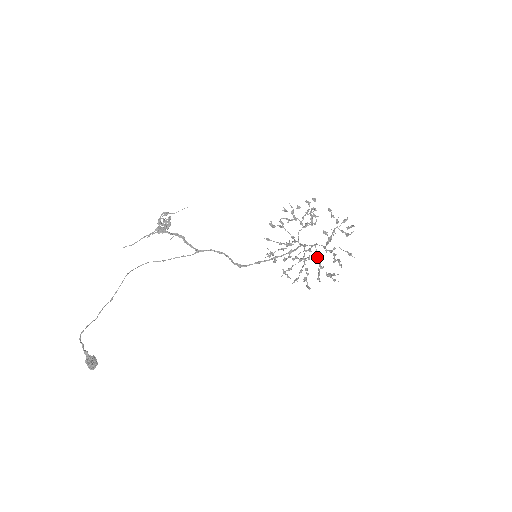
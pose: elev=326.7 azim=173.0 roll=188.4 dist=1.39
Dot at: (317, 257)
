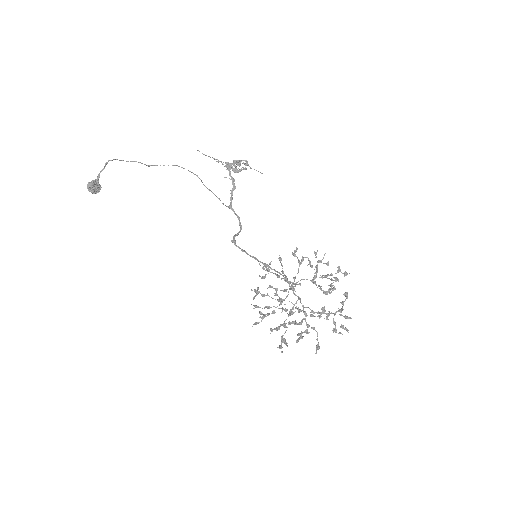
Dot at: occluded
